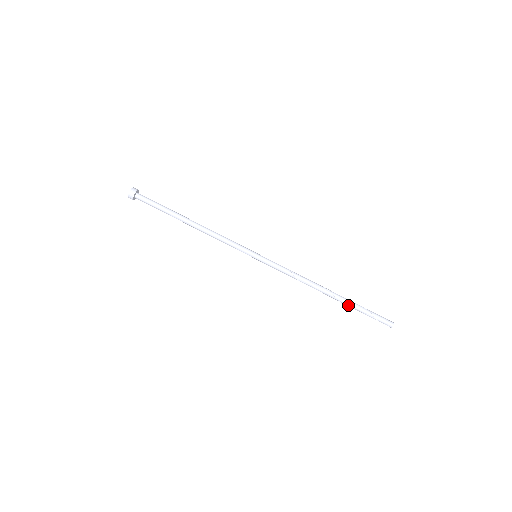
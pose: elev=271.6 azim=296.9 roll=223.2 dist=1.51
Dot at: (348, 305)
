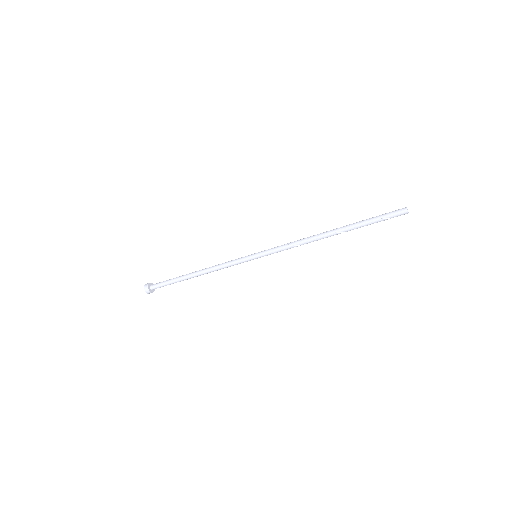
Dot at: occluded
